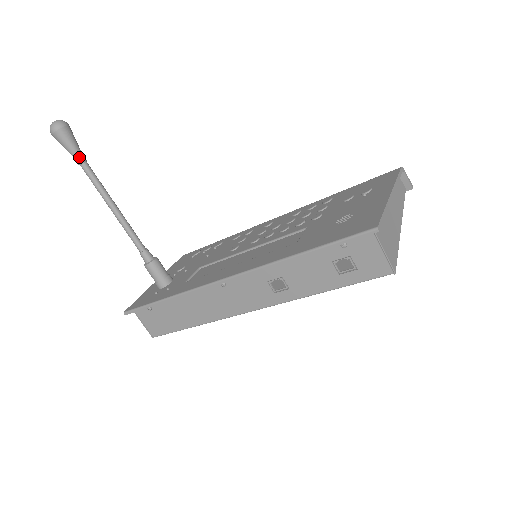
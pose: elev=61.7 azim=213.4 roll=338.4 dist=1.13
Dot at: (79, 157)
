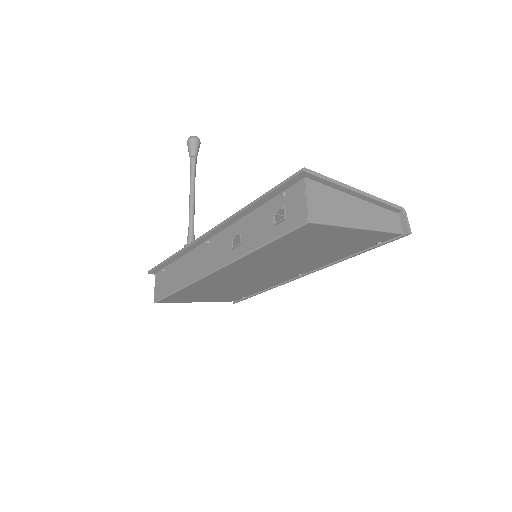
Dot at: (193, 159)
